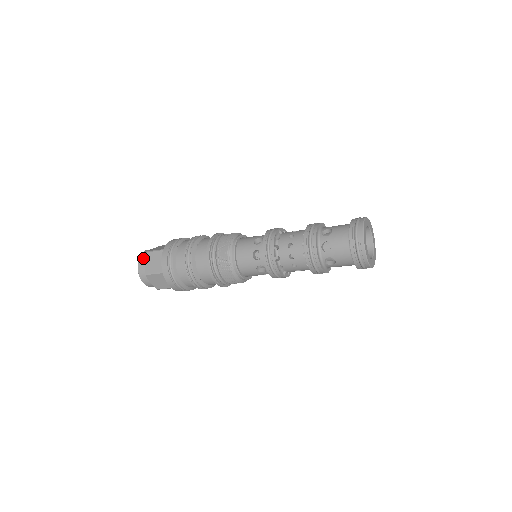
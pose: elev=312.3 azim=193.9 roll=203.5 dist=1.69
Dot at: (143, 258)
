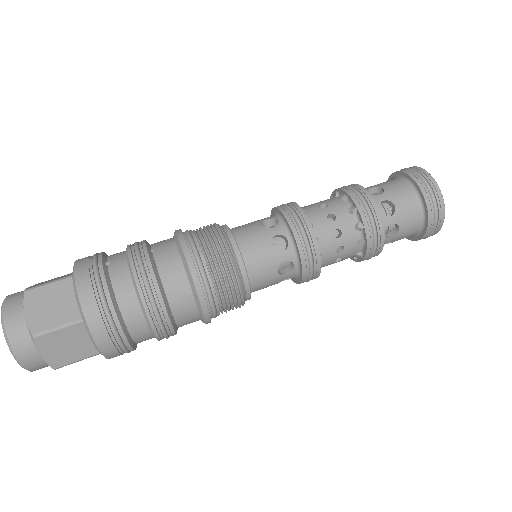
Dot at: (15, 306)
